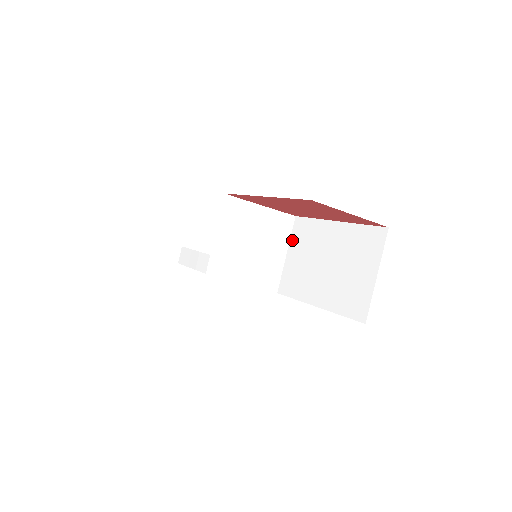
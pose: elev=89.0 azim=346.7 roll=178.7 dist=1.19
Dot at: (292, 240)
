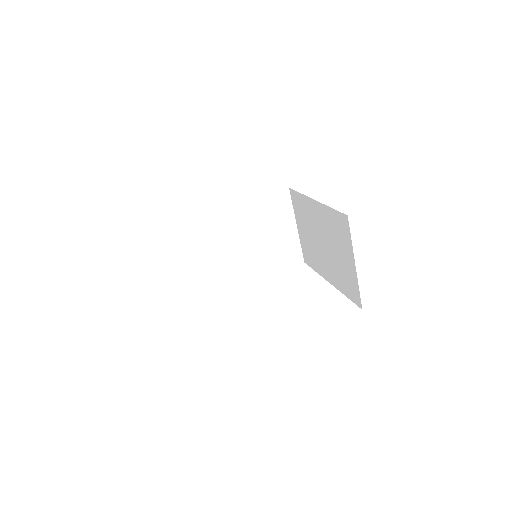
Dot at: (295, 213)
